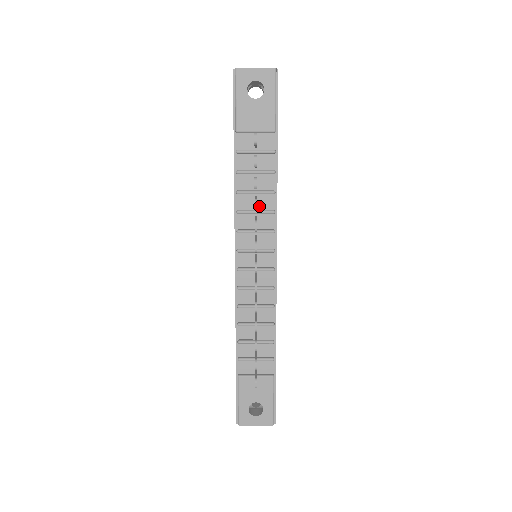
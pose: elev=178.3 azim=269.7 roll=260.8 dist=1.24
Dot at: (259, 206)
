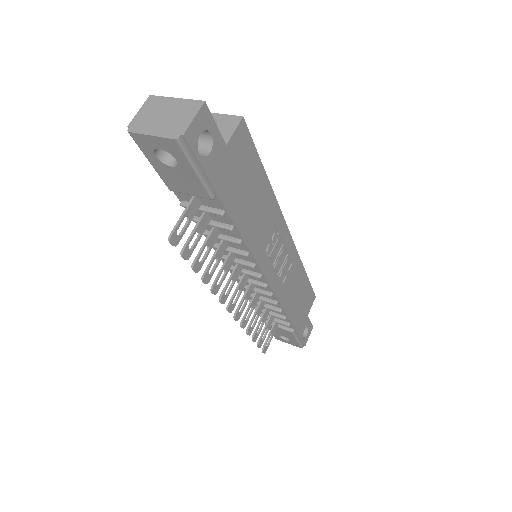
Dot at: (230, 245)
